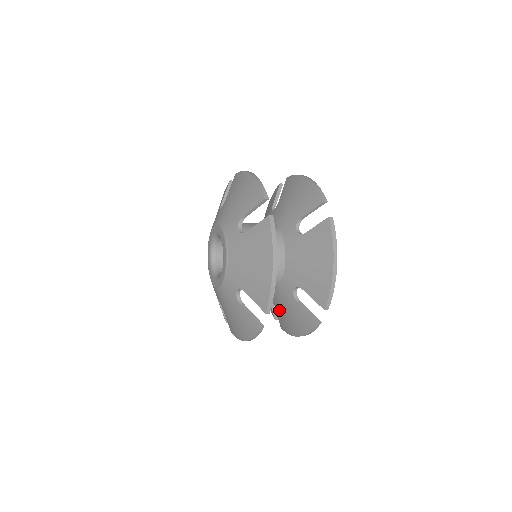
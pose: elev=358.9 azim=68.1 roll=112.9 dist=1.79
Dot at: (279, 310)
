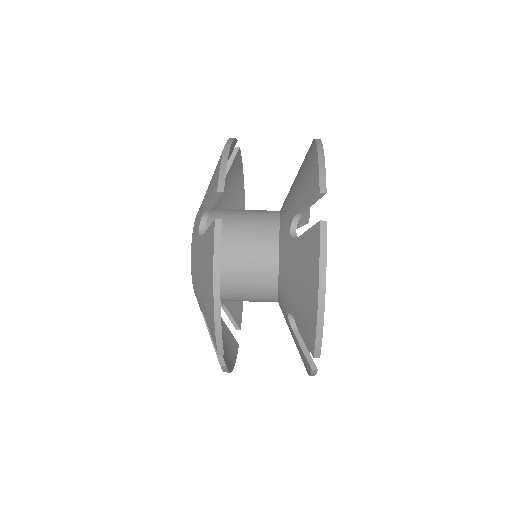
Dot at: occluded
